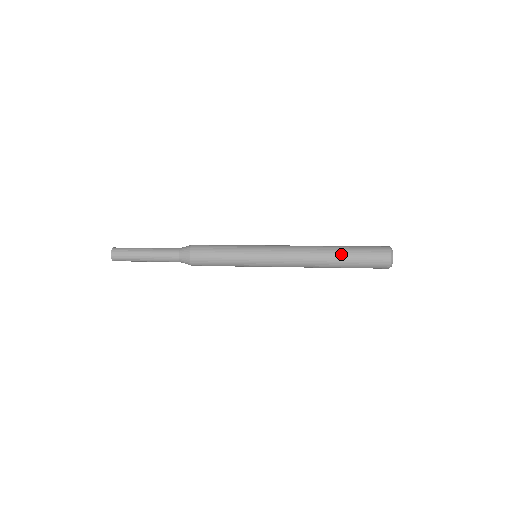
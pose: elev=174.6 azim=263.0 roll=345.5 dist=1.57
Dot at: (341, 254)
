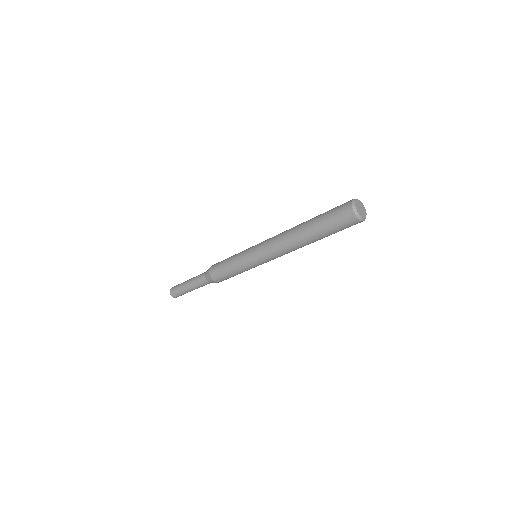
Dot at: (311, 230)
